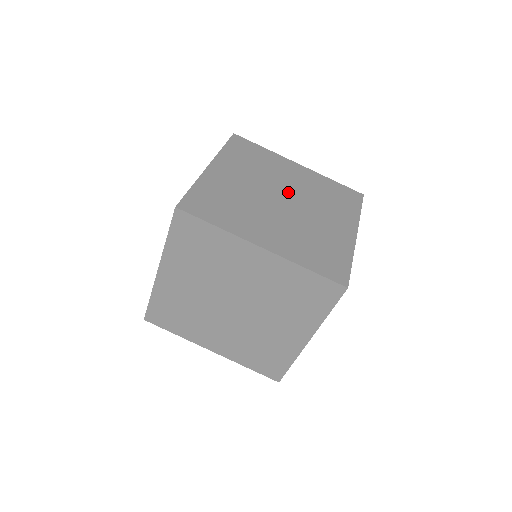
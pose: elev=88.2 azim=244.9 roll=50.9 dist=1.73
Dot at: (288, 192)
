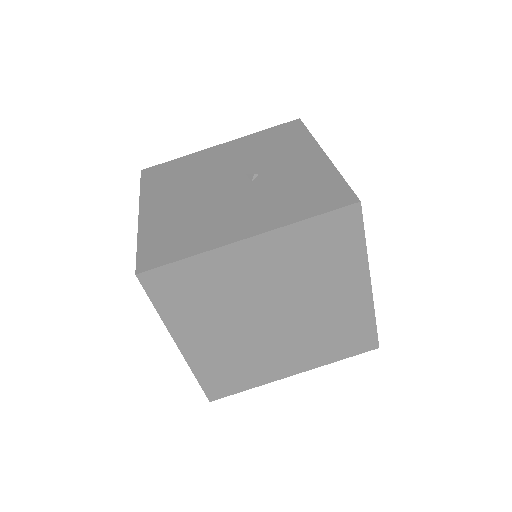
Dot at: (295, 311)
